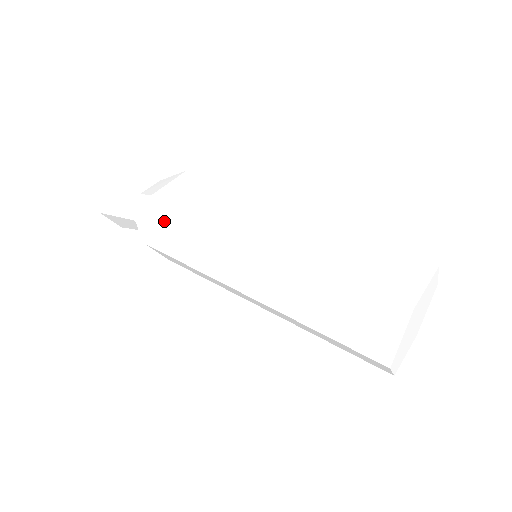
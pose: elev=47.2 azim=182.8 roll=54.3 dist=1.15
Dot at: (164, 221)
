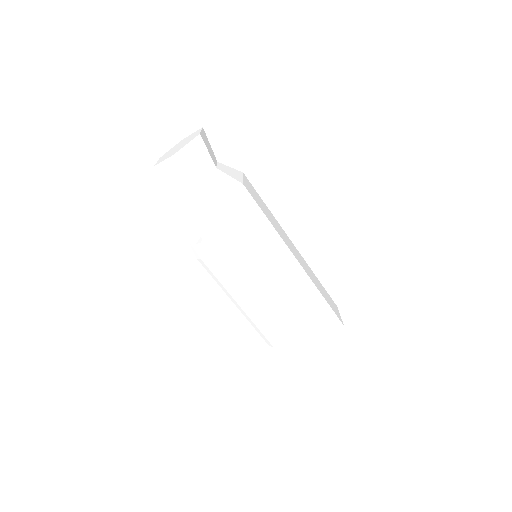
Dot at: (242, 207)
